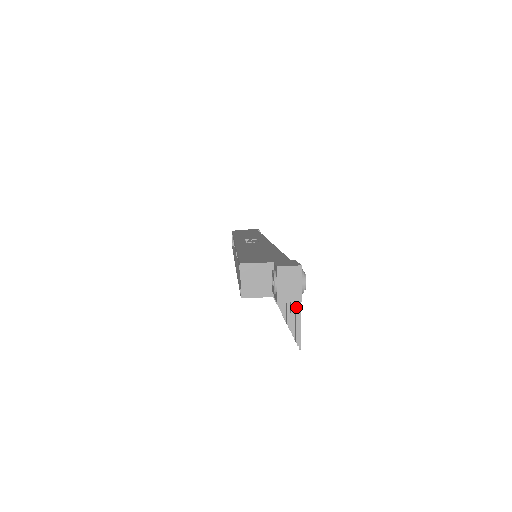
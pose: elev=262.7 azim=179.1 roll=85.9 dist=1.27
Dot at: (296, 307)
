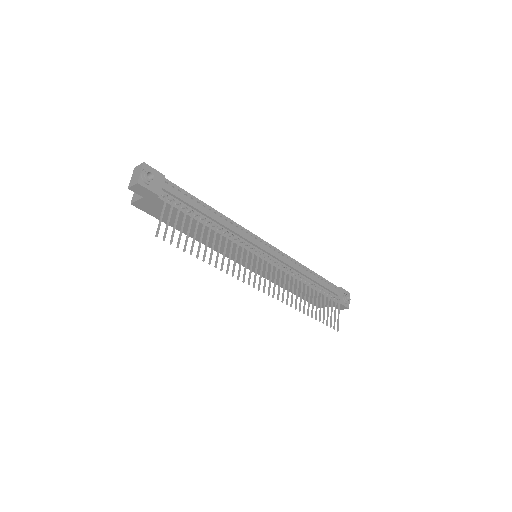
Dot at: (176, 218)
